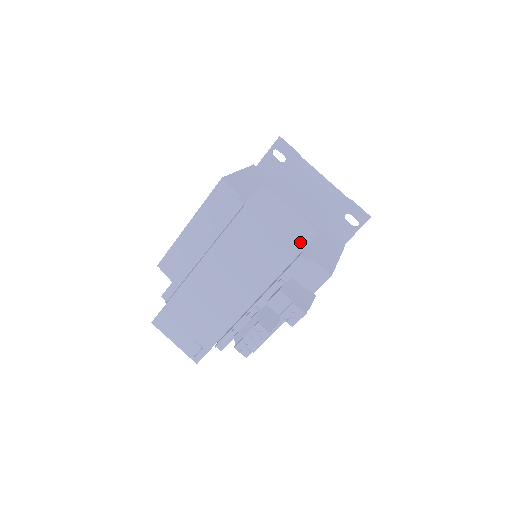
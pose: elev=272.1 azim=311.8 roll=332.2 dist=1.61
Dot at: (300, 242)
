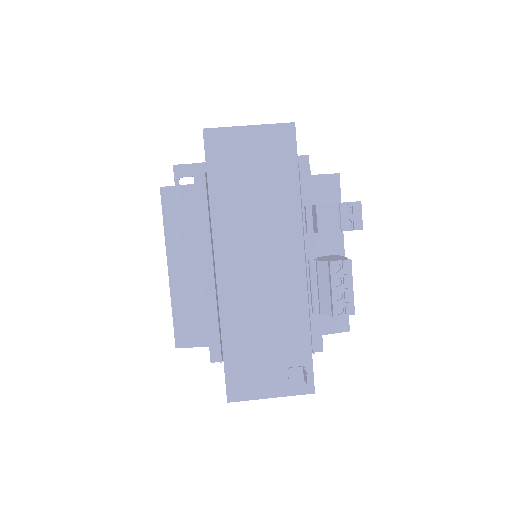
Dot at: (287, 149)
